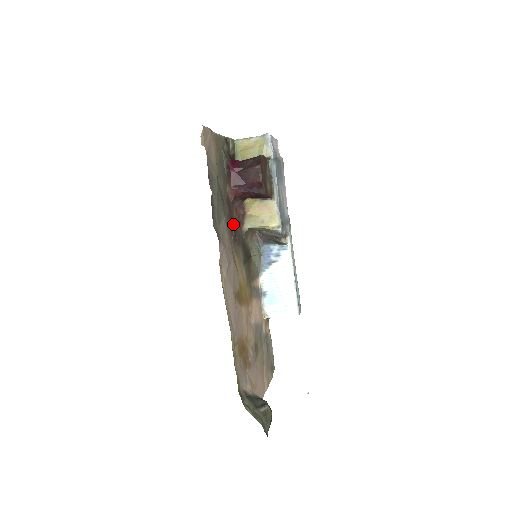
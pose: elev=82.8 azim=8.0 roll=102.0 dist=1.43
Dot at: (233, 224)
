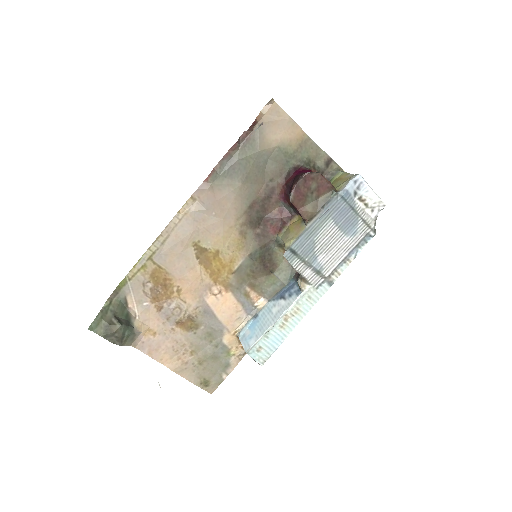
Dot at: (264, 215)
